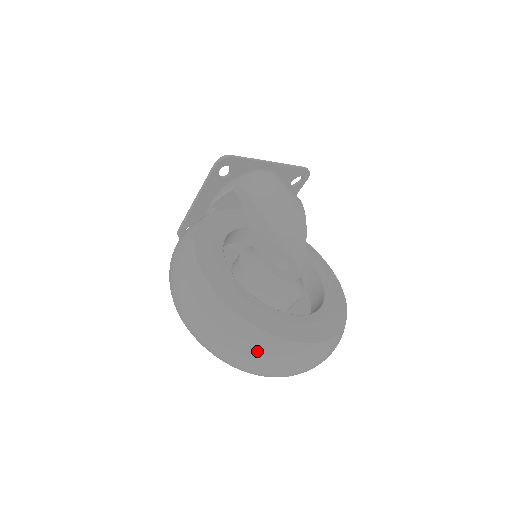
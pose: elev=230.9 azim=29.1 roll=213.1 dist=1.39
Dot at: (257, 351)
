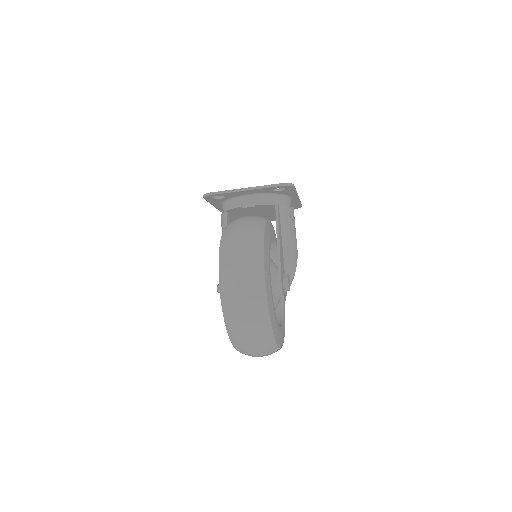
Dot at: (260, 342)
